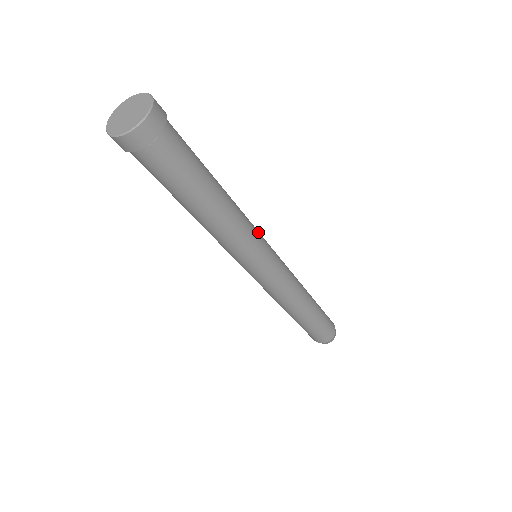
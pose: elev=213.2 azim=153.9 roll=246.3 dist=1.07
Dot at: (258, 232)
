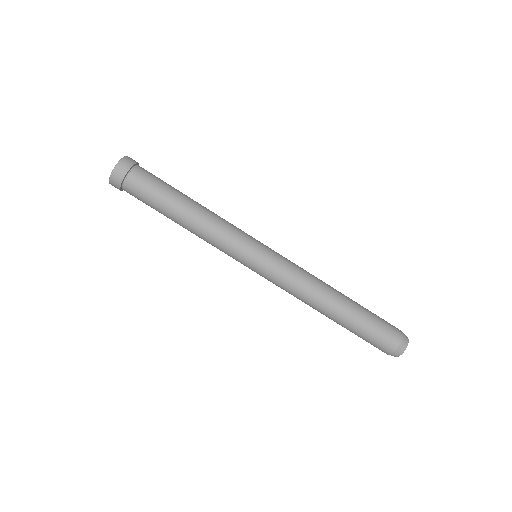
Dot at: occluded
